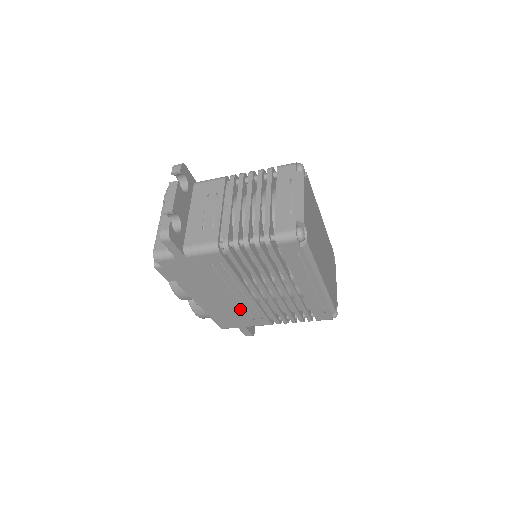
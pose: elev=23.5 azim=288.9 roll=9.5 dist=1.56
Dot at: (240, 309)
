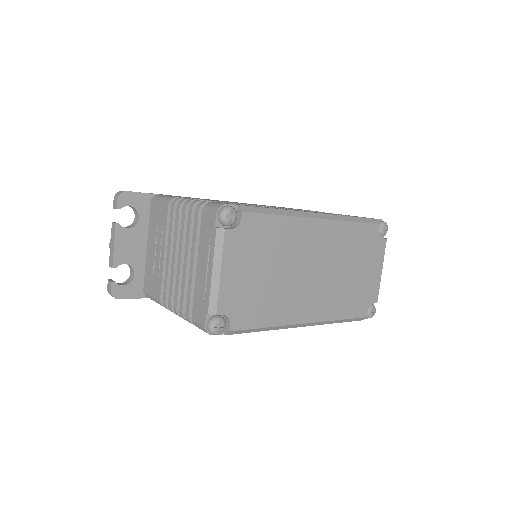
Dot at: occluded
